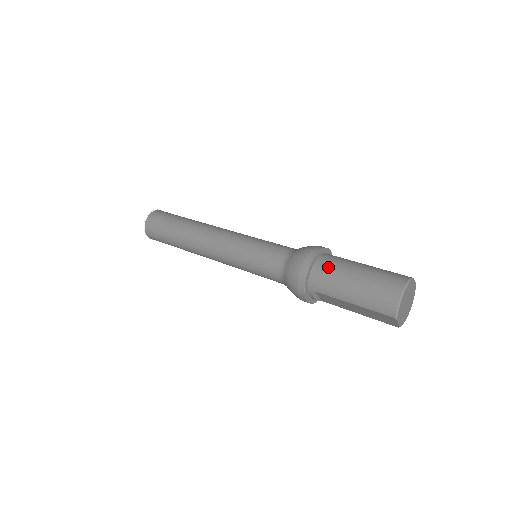
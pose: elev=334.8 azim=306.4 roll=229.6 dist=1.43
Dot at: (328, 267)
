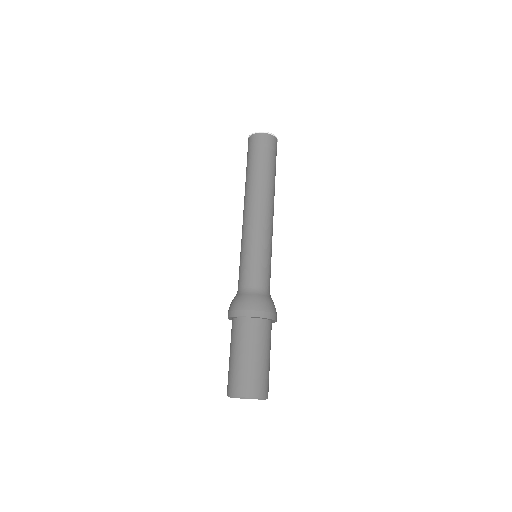
Dot at: (243, 330)
